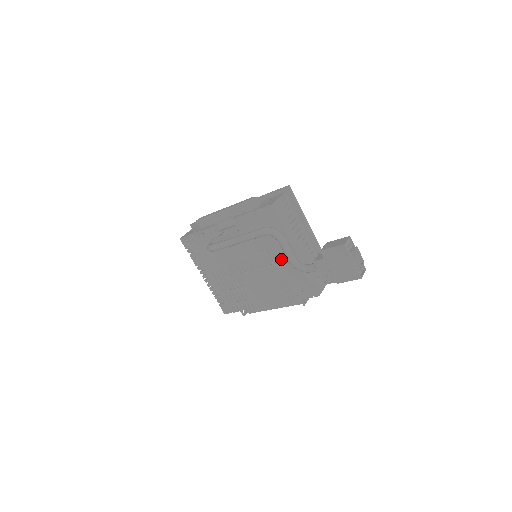
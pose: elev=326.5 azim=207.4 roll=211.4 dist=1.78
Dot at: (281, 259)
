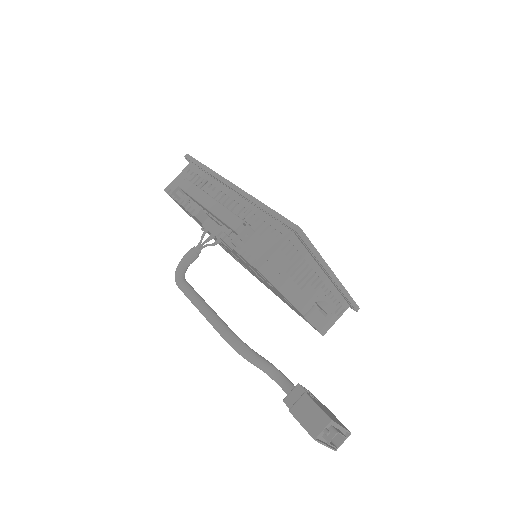
Dot at: (279, 294)
